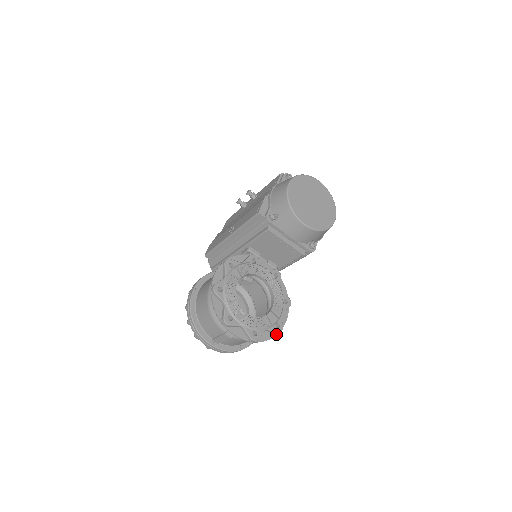
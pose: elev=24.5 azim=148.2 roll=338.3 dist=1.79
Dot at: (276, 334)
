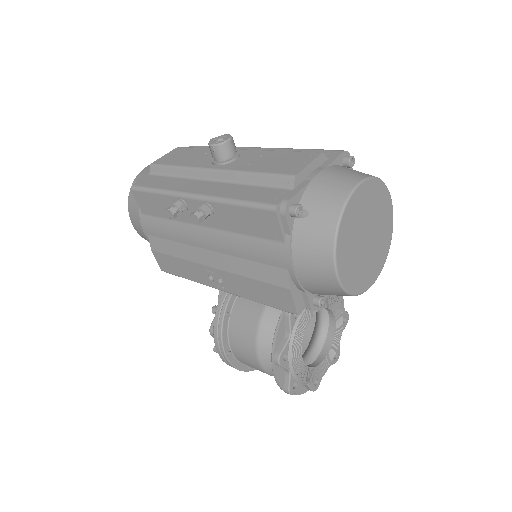
Dot at: occluded
